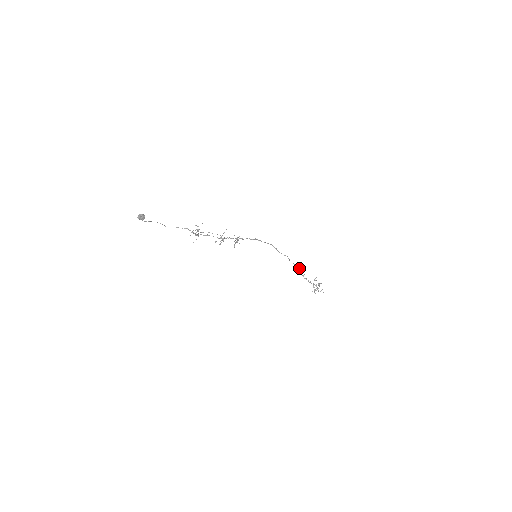
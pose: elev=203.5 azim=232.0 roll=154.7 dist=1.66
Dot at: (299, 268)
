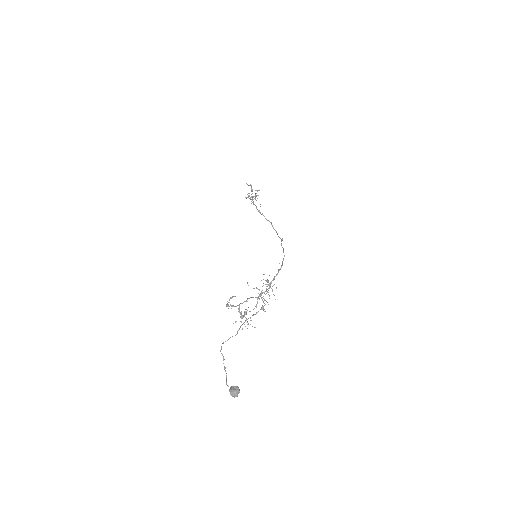
Dot at: occluded
